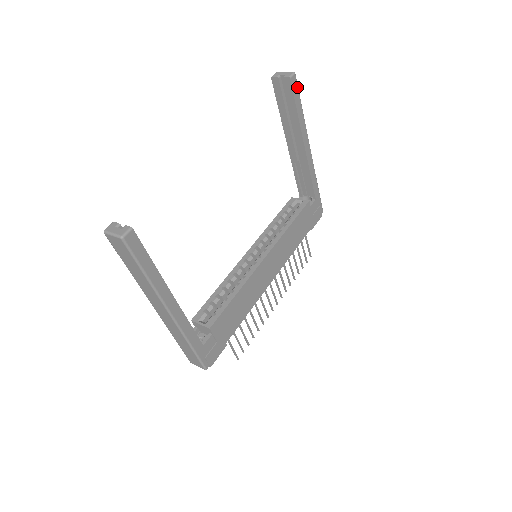
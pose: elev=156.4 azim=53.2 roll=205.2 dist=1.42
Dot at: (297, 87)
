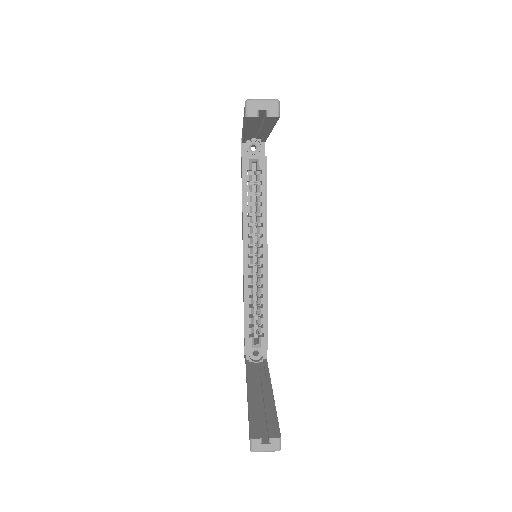
Dot at: occluded
